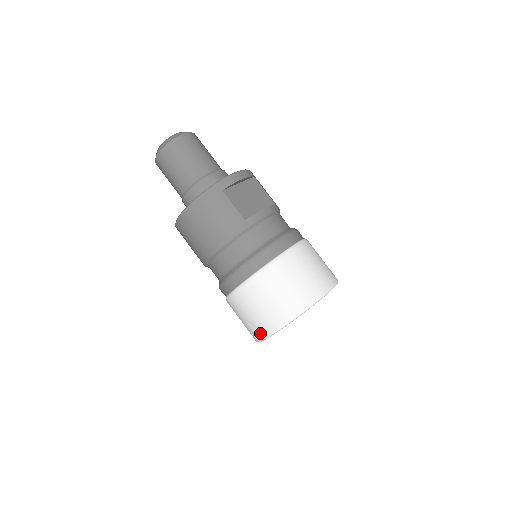
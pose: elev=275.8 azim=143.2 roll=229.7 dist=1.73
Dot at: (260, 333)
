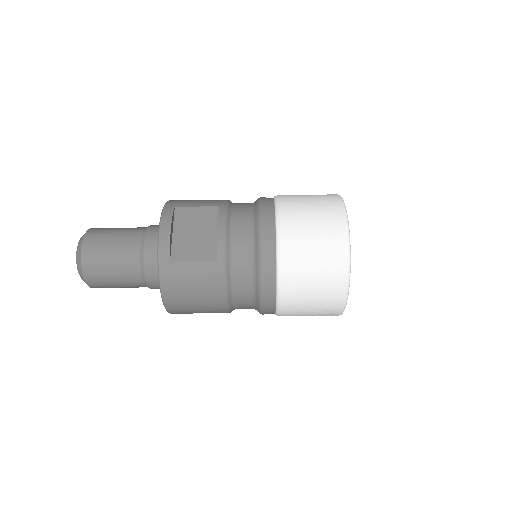
Dot at: (334, 314)
